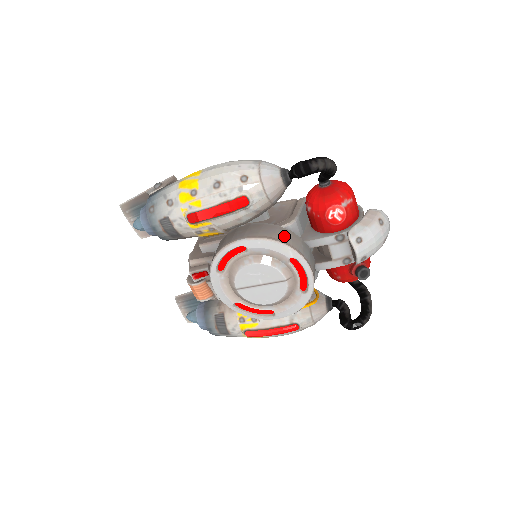
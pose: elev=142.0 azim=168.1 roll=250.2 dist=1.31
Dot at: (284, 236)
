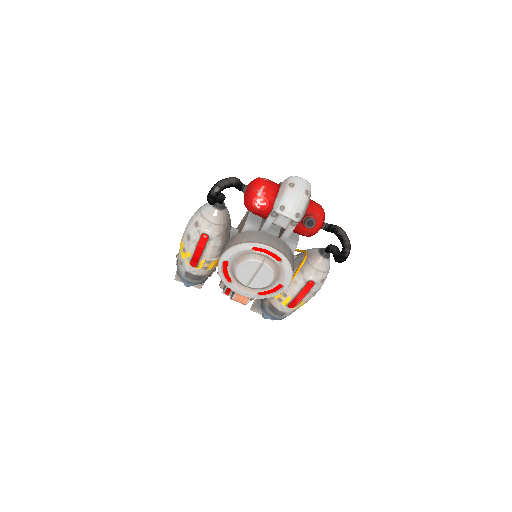
Dot at: (241, 239)
